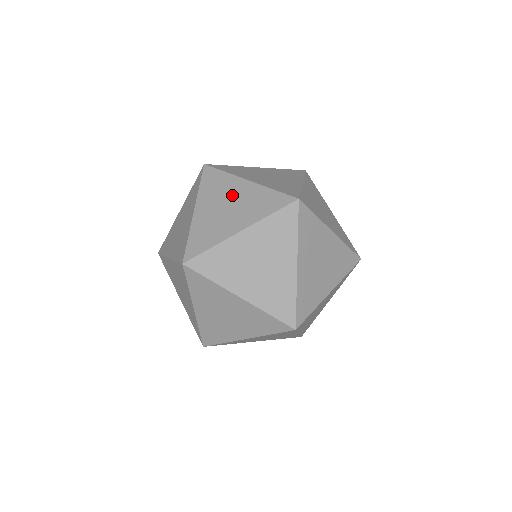
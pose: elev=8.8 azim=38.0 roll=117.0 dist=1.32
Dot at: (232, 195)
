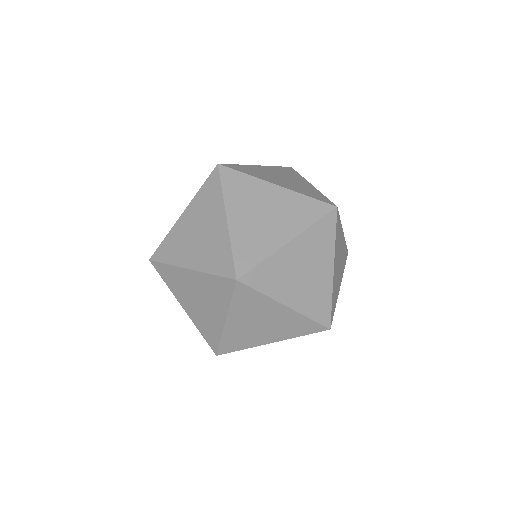
Dot at: (208, 224)
